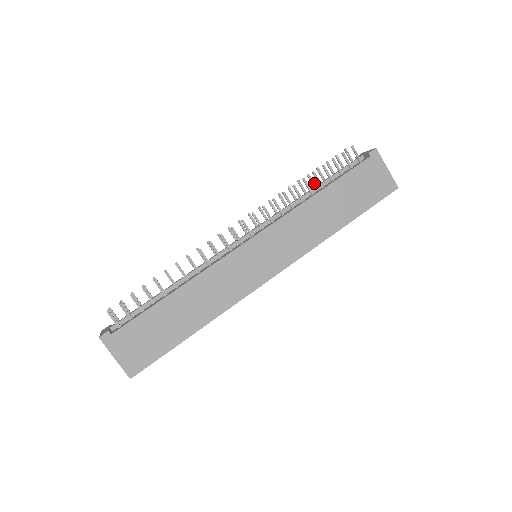
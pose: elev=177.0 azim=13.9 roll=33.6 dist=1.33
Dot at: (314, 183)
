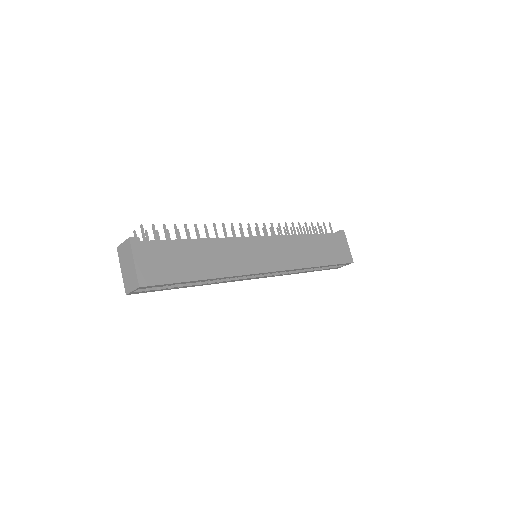
Dot at: occluded
